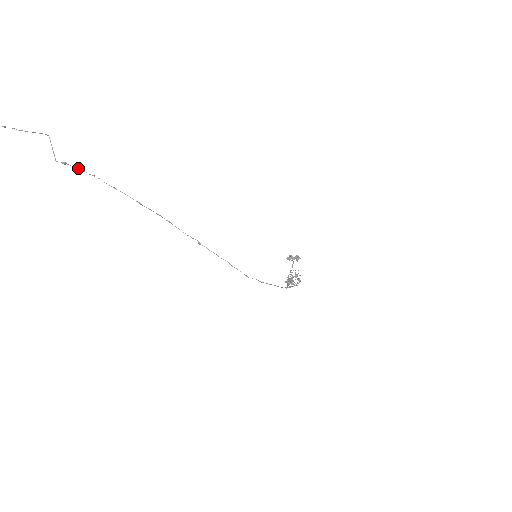
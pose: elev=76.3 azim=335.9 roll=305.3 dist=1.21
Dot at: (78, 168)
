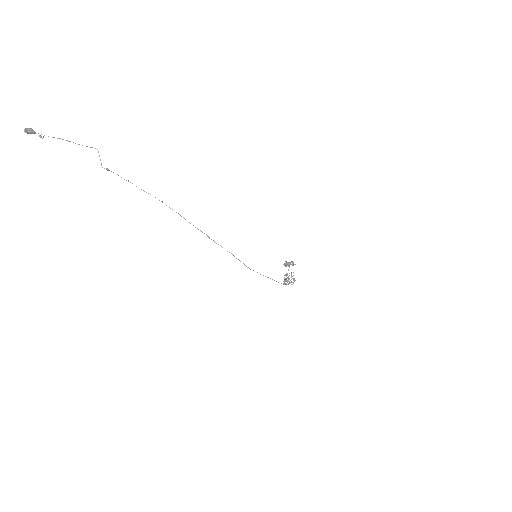
Dot at: occluded
